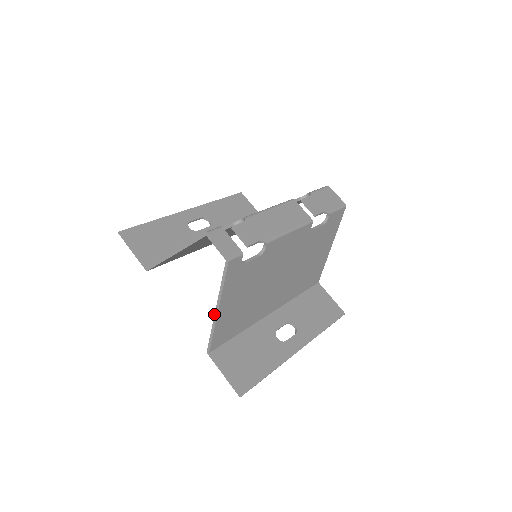
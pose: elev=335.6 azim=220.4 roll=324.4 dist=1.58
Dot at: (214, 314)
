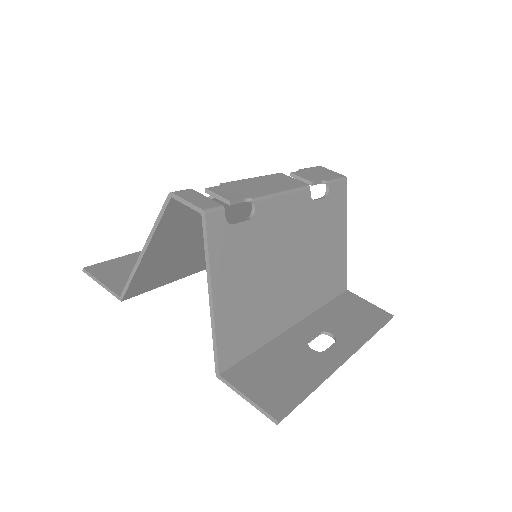
Dot at: occluded
